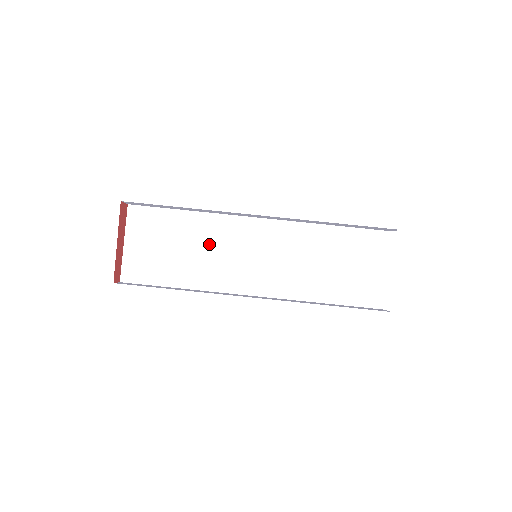
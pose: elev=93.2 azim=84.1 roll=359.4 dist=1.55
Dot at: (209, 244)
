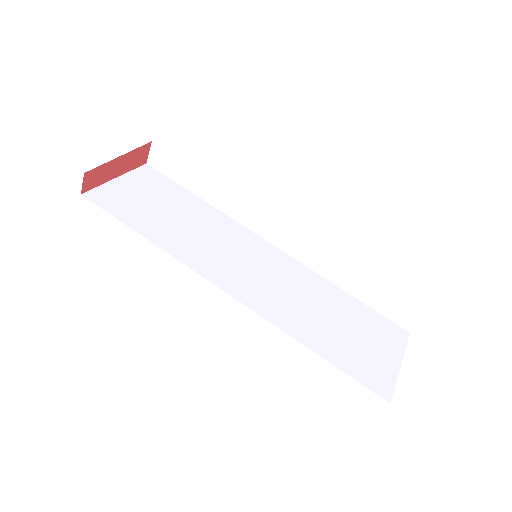
Dot at: (206, 229)
